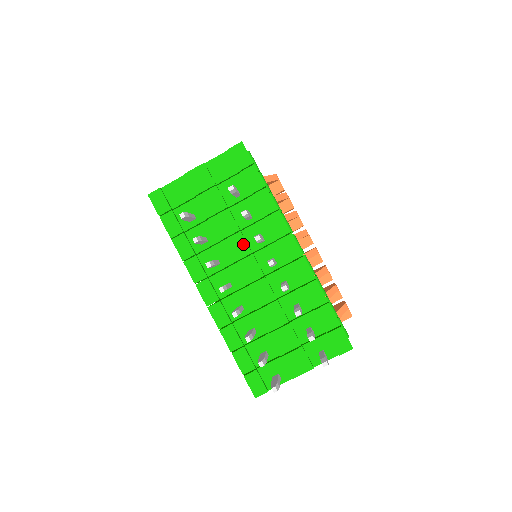
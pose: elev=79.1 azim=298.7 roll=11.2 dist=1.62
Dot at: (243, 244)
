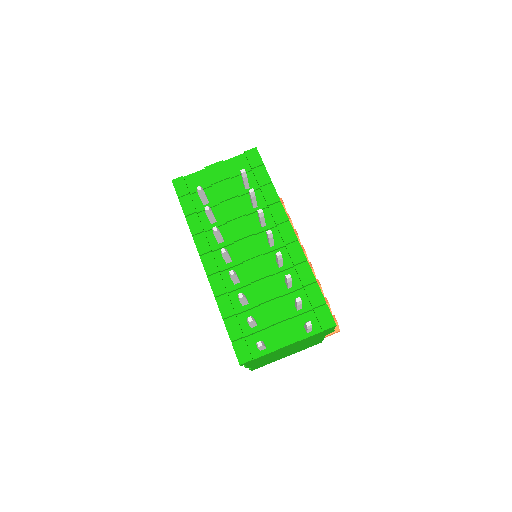
Dot at: (247, 226)
